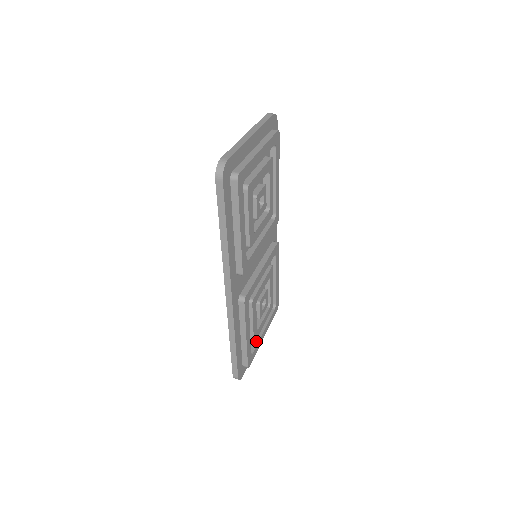
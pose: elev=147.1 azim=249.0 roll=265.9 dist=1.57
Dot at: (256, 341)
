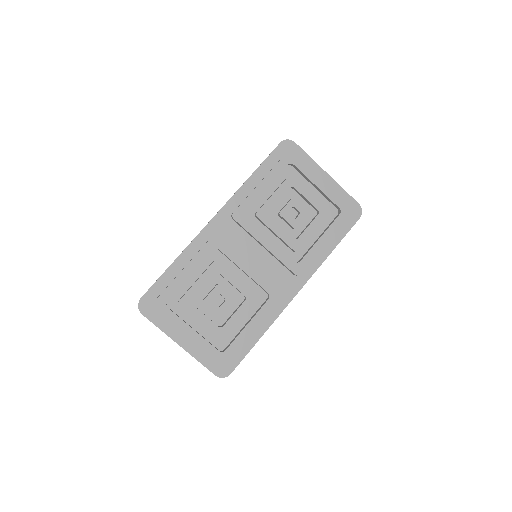
Dot at: (181, 318)
